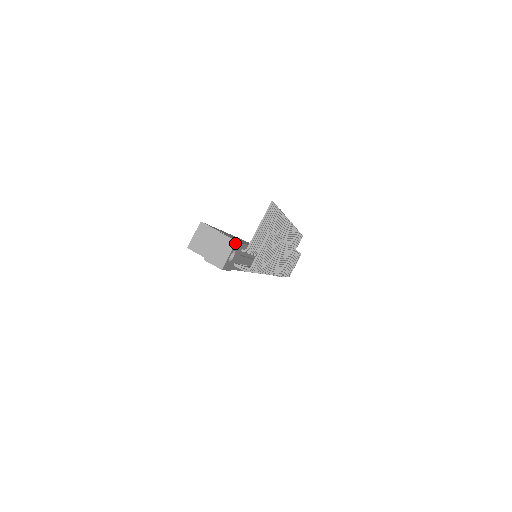
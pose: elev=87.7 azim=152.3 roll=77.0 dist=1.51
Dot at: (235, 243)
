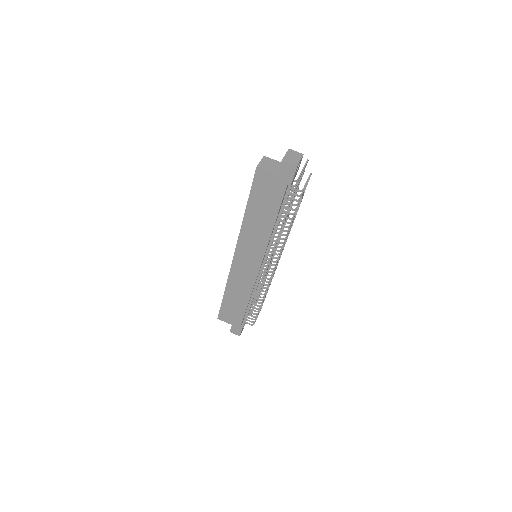
Dot at: occluded
